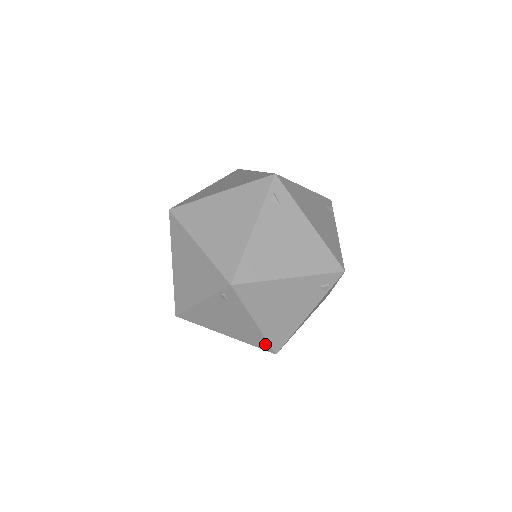
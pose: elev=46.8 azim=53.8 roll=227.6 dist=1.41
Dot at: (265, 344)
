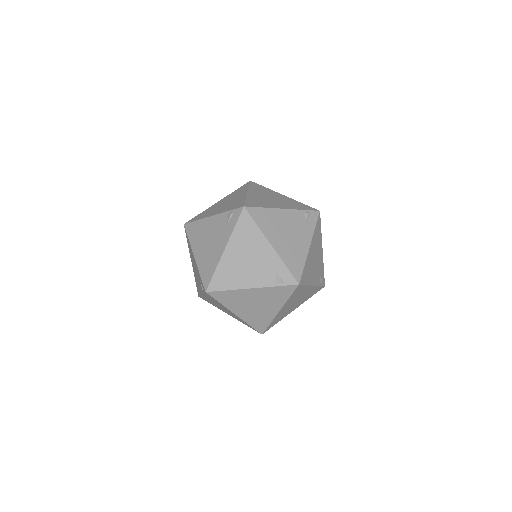
Dot at: (299, 269)
